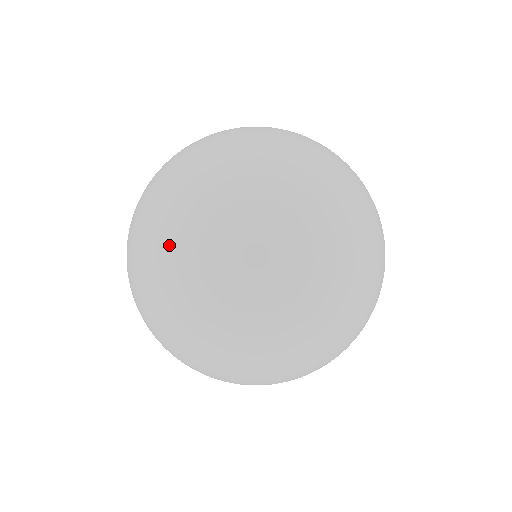
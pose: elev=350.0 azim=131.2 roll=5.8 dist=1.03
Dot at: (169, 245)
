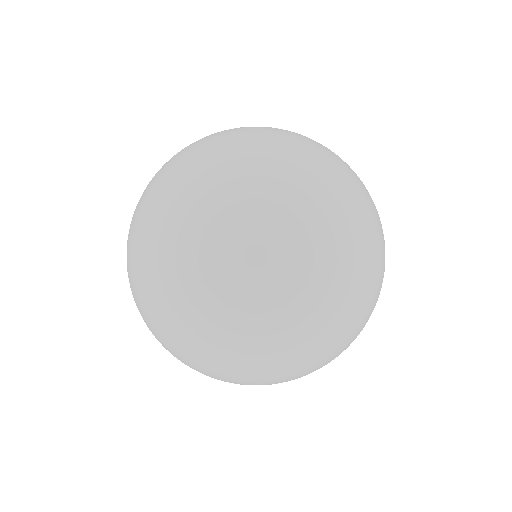
Dot at: (248, 377)
